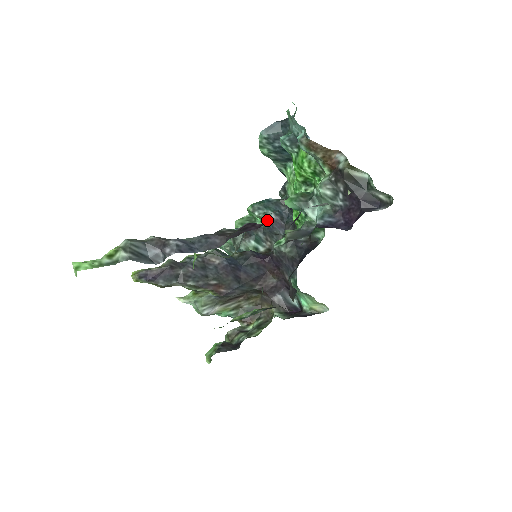
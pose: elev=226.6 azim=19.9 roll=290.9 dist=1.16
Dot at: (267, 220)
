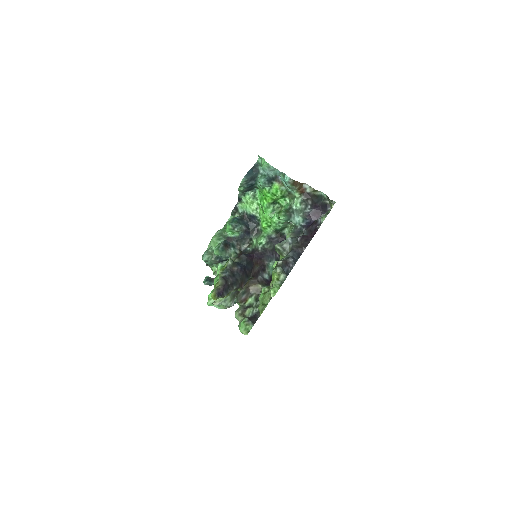
Dot at: (241, 232)
